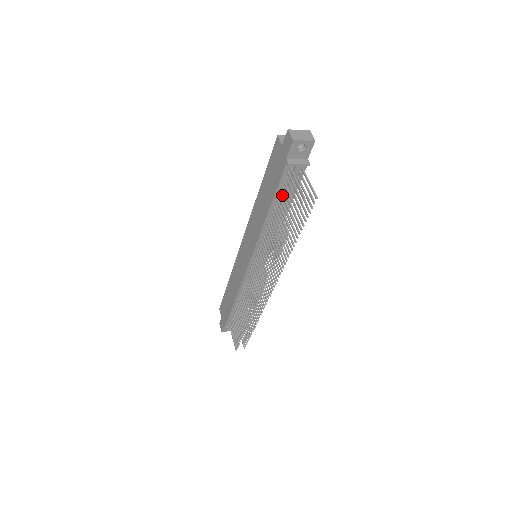
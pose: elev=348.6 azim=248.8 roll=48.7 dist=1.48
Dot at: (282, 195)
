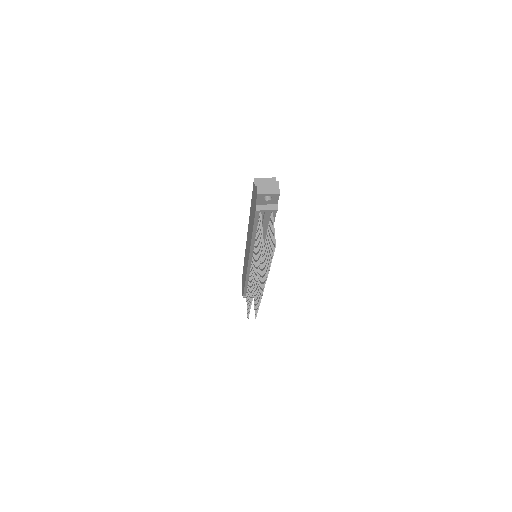
Dot at: (258, 229)
